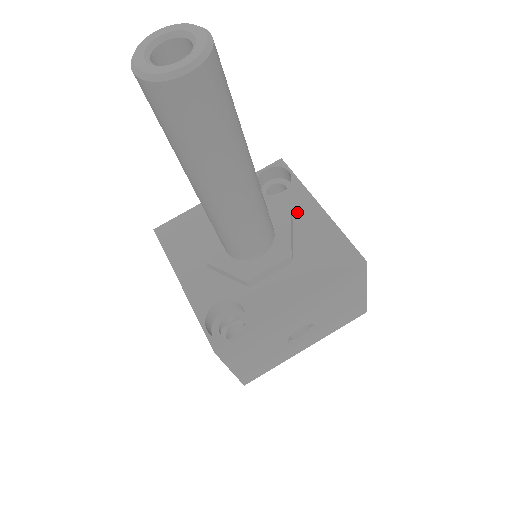
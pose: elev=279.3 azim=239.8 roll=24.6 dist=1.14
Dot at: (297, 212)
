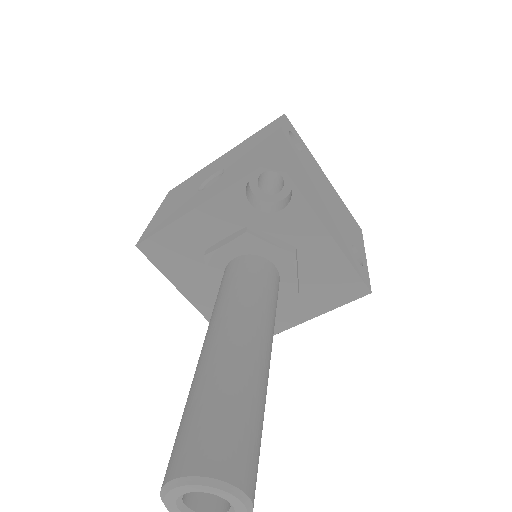
Dot at: (301, 238)
